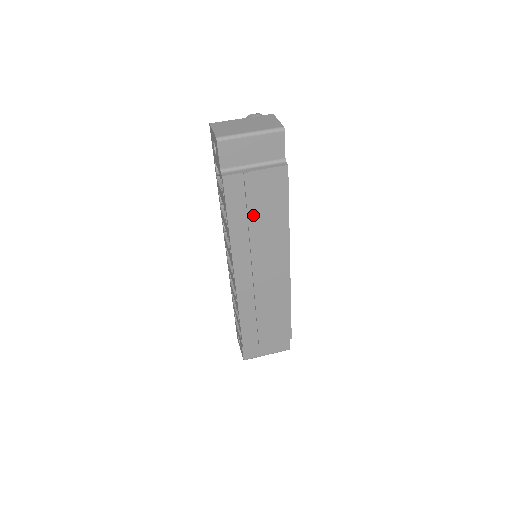
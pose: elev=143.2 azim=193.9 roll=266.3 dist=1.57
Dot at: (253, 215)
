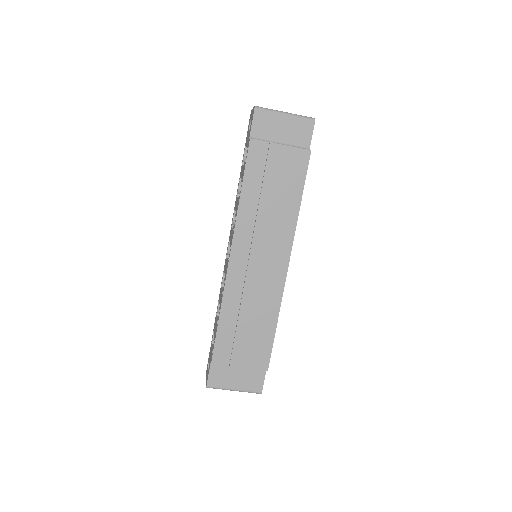
Dot at: (267, 191)
